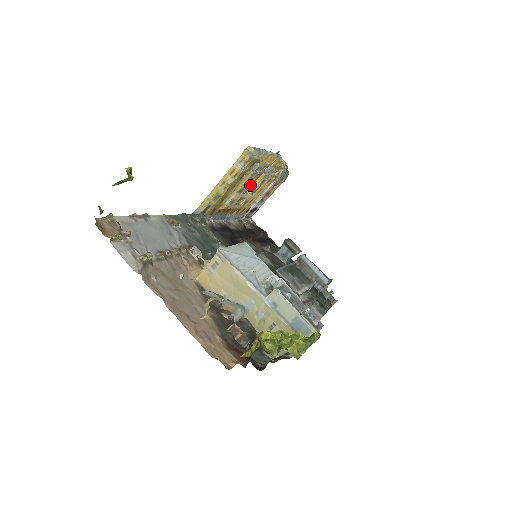
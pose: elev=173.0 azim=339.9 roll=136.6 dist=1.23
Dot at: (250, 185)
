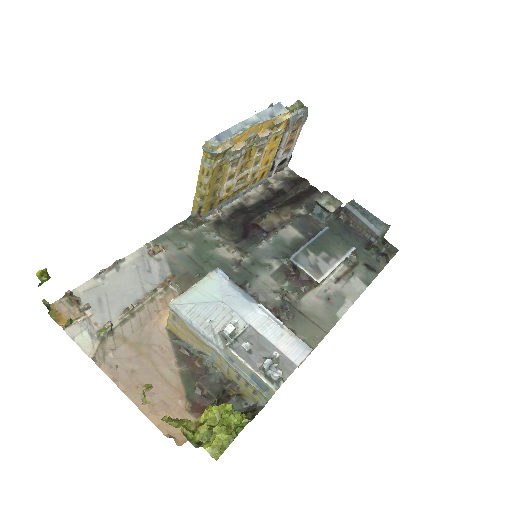
Dot at: (245, 161)
